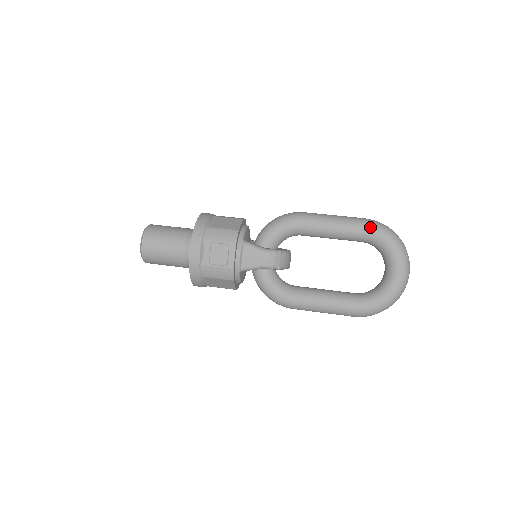
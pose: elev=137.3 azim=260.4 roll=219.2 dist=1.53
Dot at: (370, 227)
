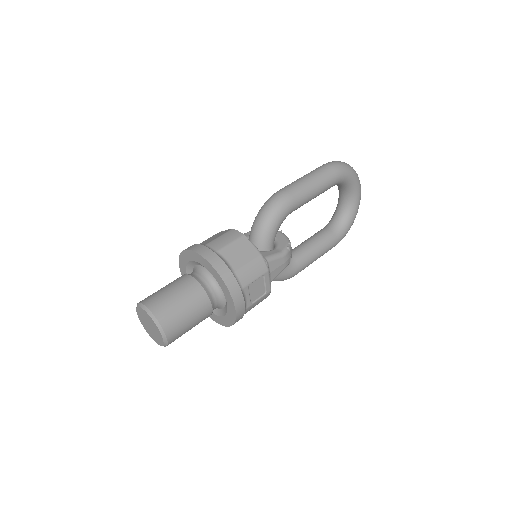
Dot at: (340, 174)
